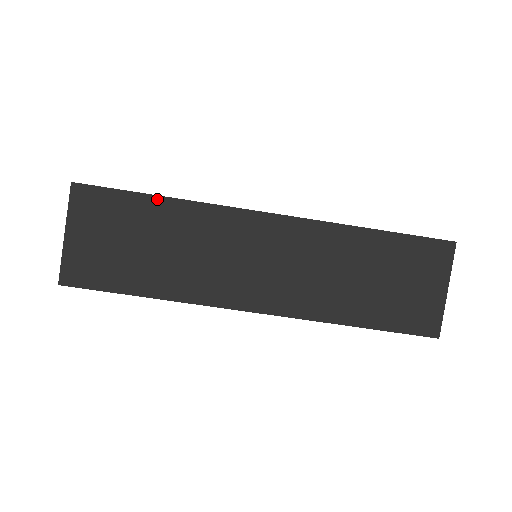
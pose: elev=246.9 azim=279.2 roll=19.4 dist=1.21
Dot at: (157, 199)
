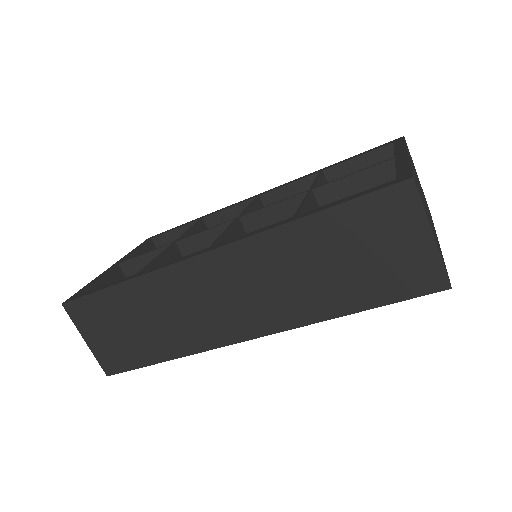
Dot at: (119, 287)
